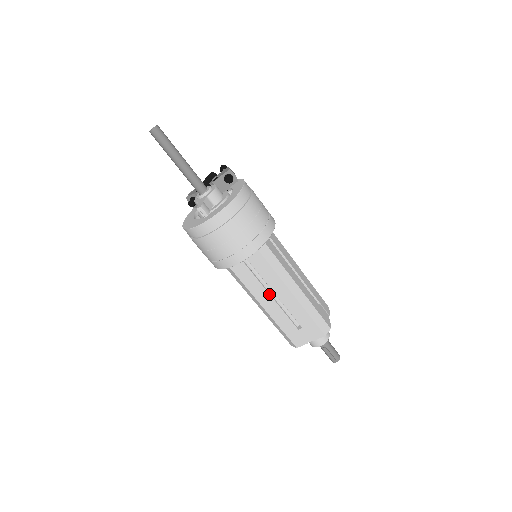
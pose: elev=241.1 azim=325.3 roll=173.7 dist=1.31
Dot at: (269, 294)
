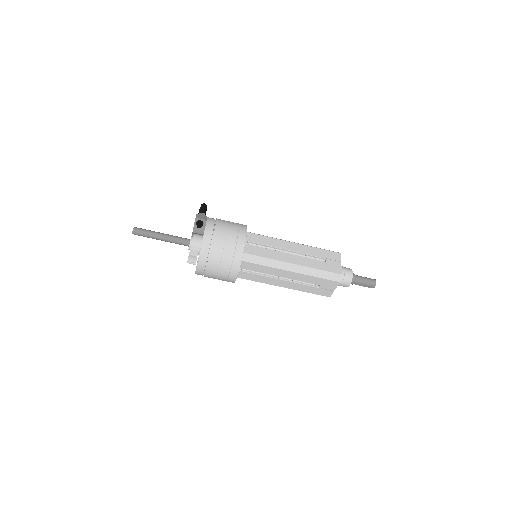
Dot at: (277, 279)
